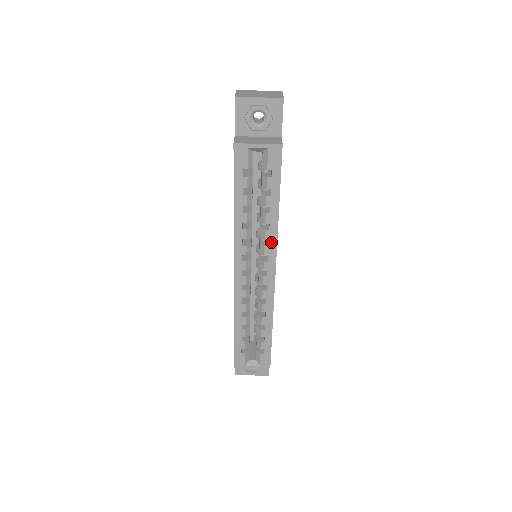
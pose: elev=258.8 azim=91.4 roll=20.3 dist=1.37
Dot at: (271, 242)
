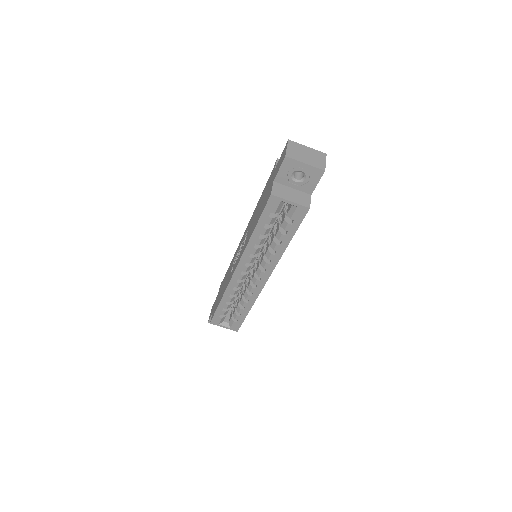
Dot at: (272, 262)
